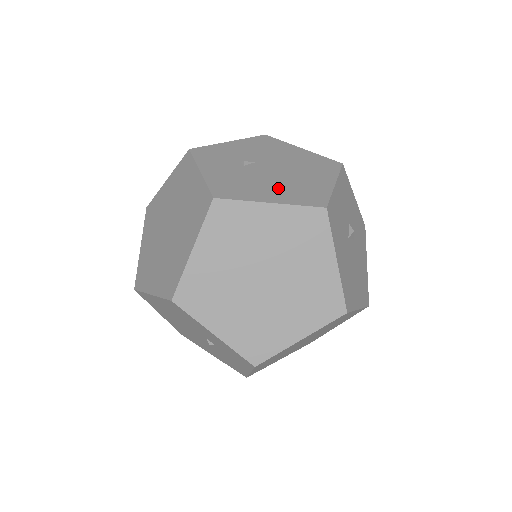
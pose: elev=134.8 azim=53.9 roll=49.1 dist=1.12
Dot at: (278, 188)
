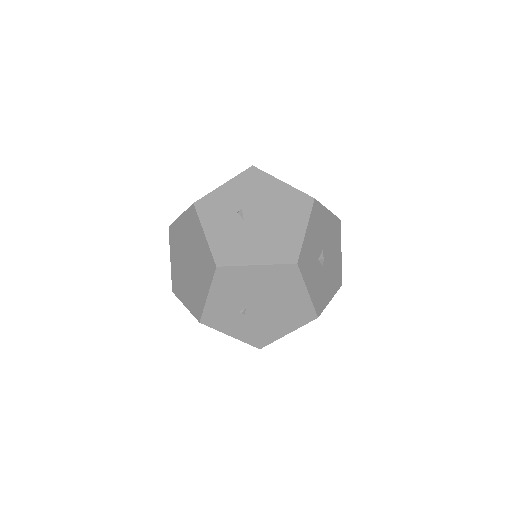
Dot at: (281, 321)
